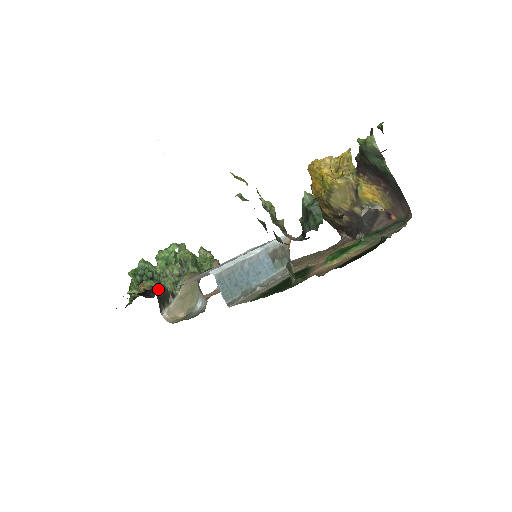
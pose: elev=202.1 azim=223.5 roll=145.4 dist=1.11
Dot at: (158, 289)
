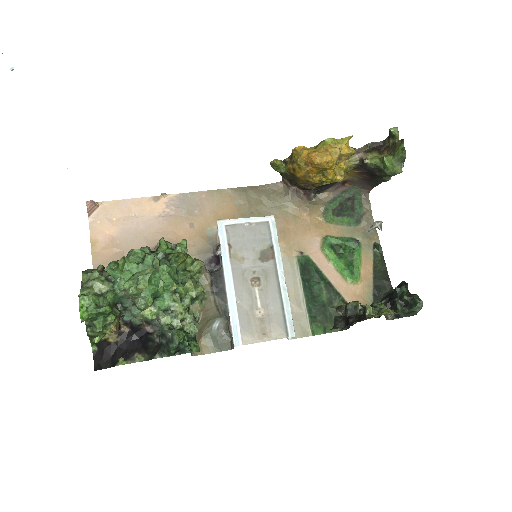
Dot at: (199, 348)
